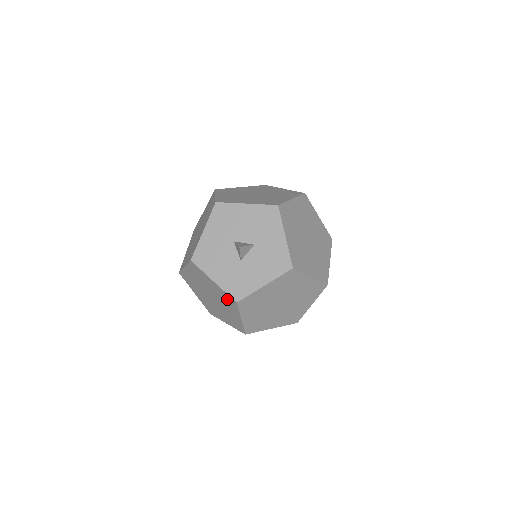
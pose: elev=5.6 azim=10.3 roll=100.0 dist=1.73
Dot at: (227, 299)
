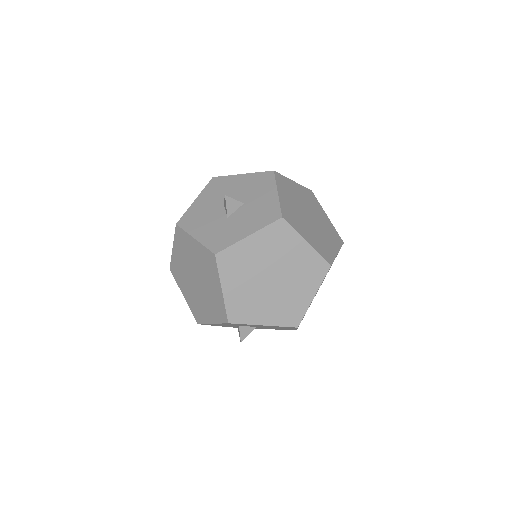
Dot at: (207, 260)
